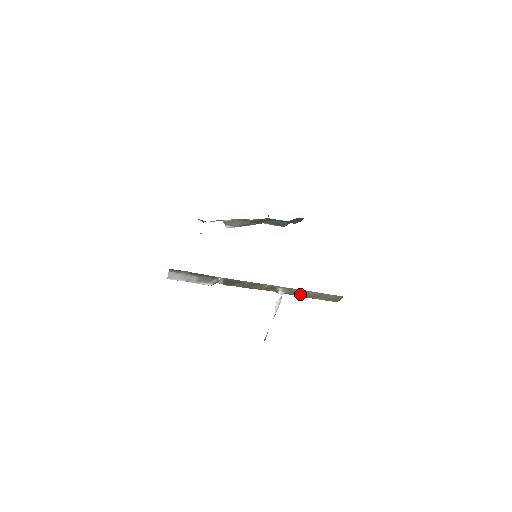
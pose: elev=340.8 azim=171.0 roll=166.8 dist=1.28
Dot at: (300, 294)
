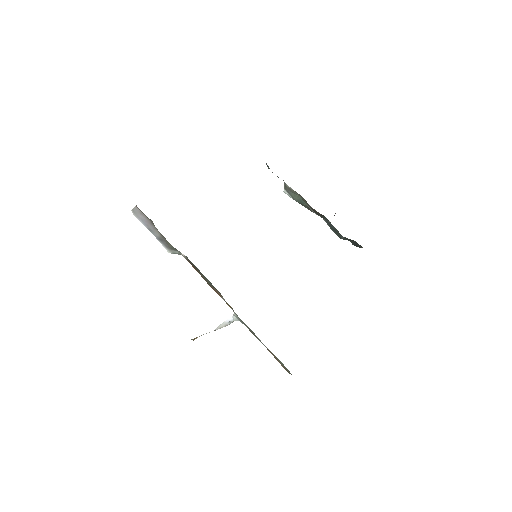
Dot at: (254, 335)
